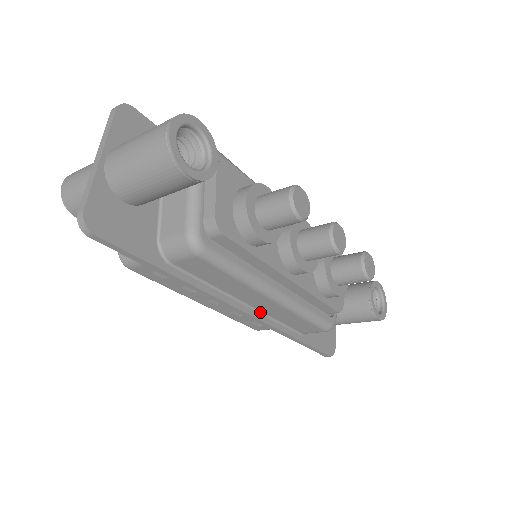
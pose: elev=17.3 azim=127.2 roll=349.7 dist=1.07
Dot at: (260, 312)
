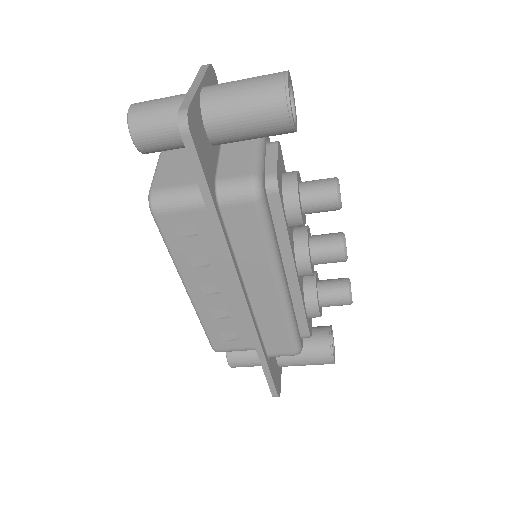
Dot at: (252, 307)
